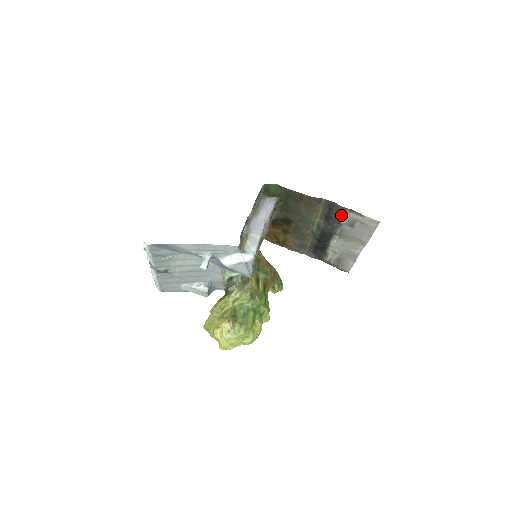
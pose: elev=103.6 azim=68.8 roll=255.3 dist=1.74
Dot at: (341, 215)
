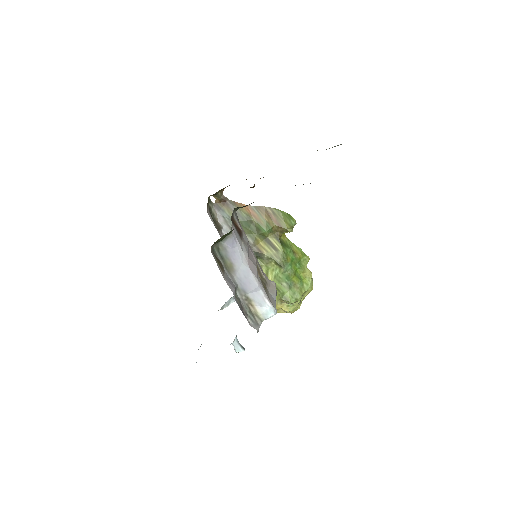
Dot at: occluded
